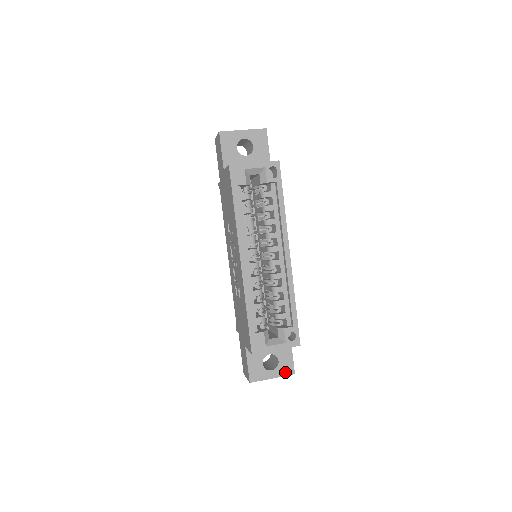
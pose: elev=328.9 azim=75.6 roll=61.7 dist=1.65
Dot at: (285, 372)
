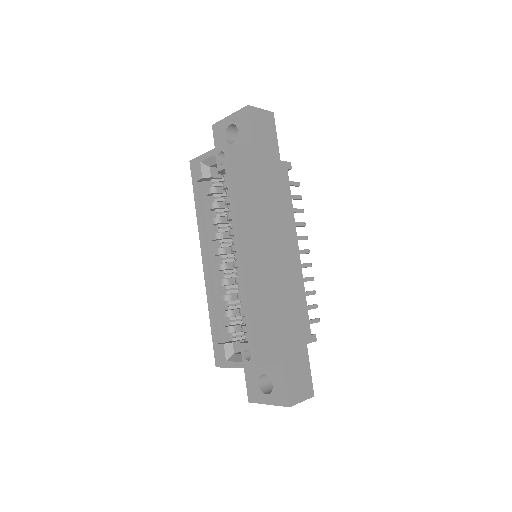
Dot at: (280, 401)
